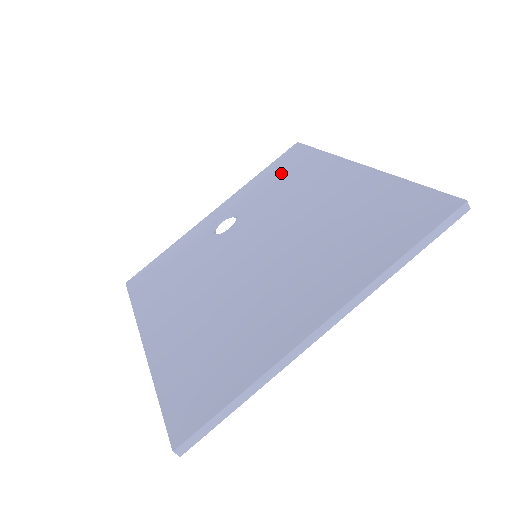
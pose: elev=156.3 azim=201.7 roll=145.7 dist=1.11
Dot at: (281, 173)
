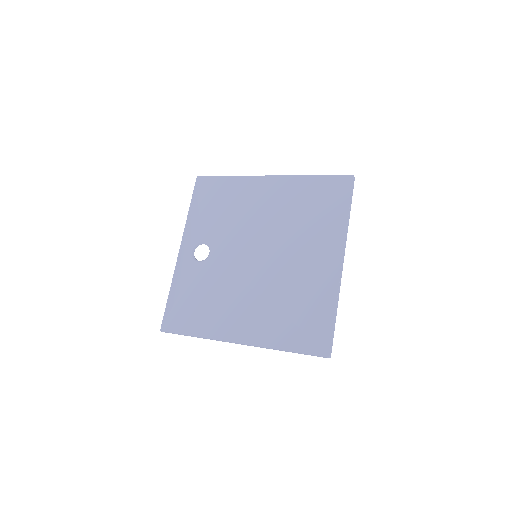
Dot at: (210, 201)
